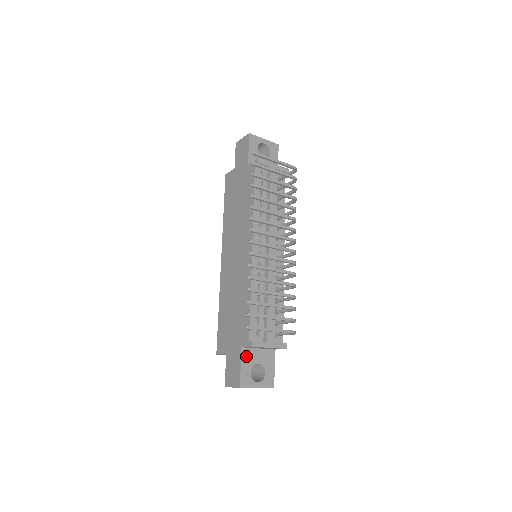
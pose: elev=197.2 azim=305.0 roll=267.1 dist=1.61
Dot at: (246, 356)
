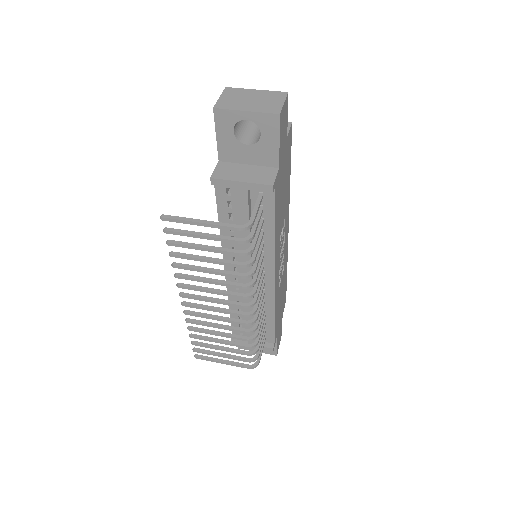
Dot at: occluded
